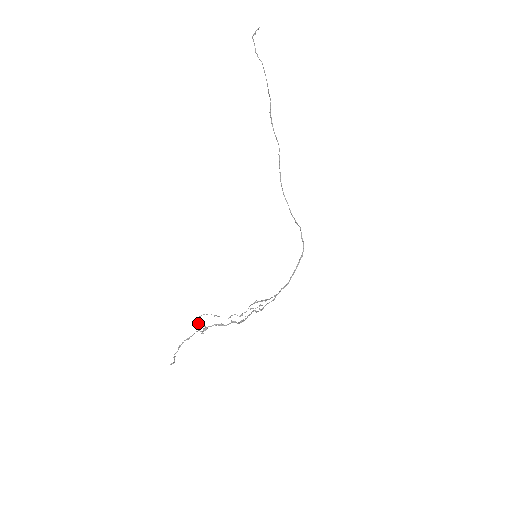
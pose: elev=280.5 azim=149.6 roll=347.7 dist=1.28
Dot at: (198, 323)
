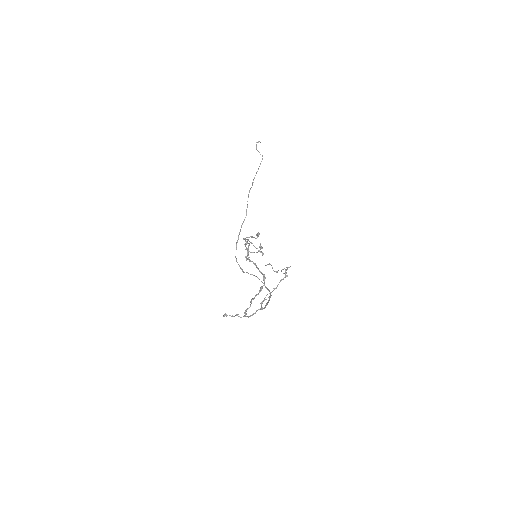
Dot at: occluded
